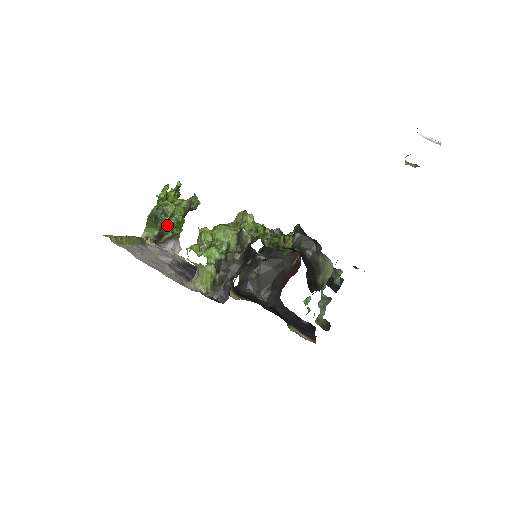
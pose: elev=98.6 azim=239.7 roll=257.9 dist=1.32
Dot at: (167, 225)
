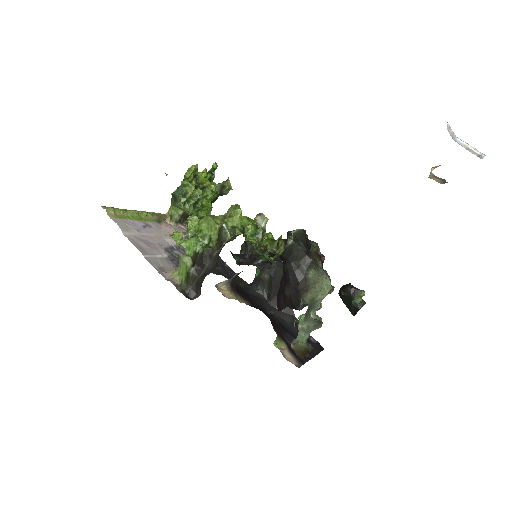
Dot at: (182, 206)
